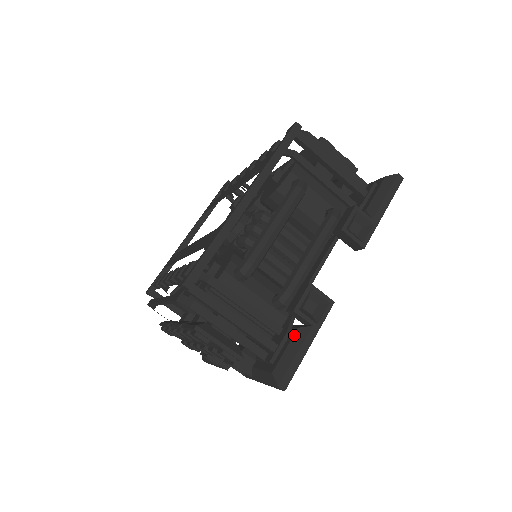
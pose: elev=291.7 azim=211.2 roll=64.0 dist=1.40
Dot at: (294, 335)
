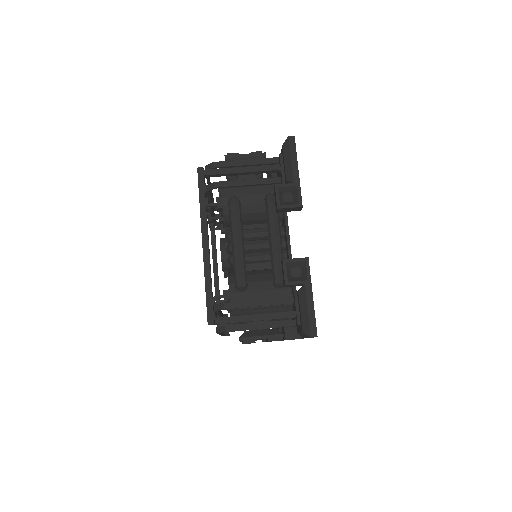
Dot at: (299, 298)
